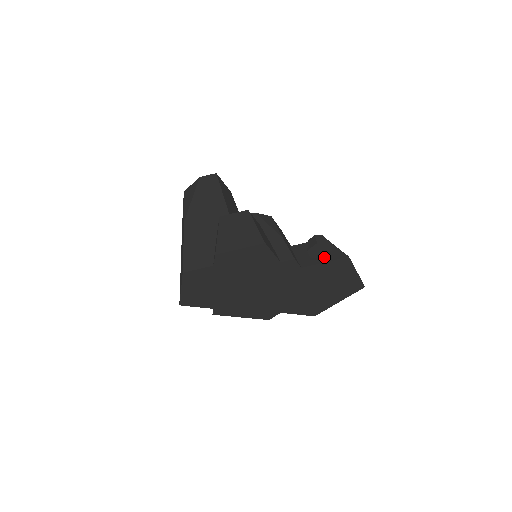
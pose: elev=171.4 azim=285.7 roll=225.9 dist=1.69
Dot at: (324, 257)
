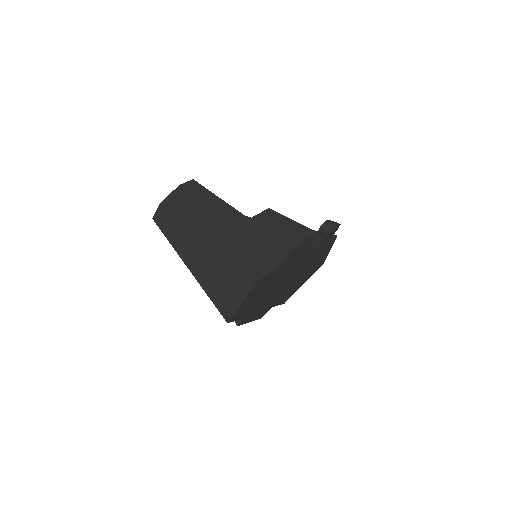
Dot at: (320, 241)
